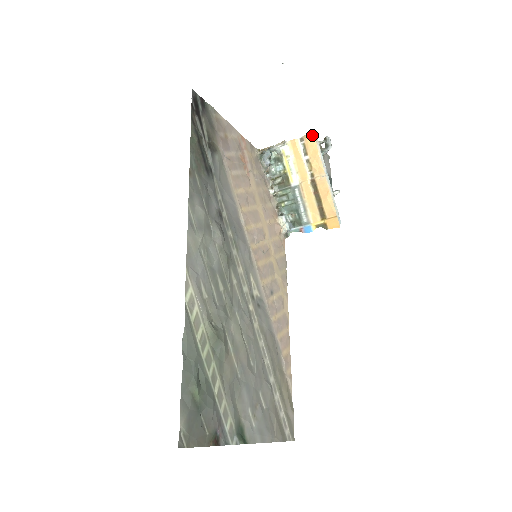
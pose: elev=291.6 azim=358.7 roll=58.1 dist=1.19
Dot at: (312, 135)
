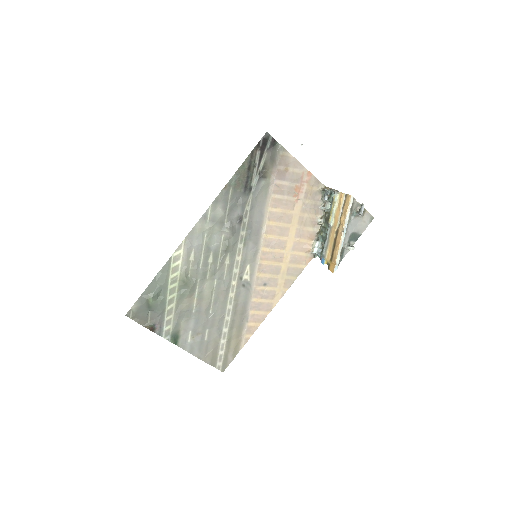
Dot at: (349, 197)
